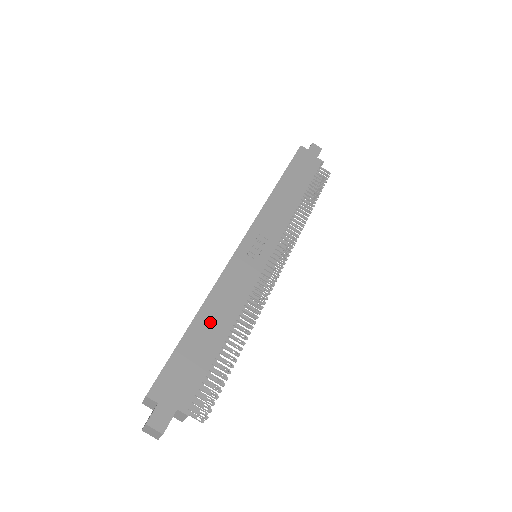
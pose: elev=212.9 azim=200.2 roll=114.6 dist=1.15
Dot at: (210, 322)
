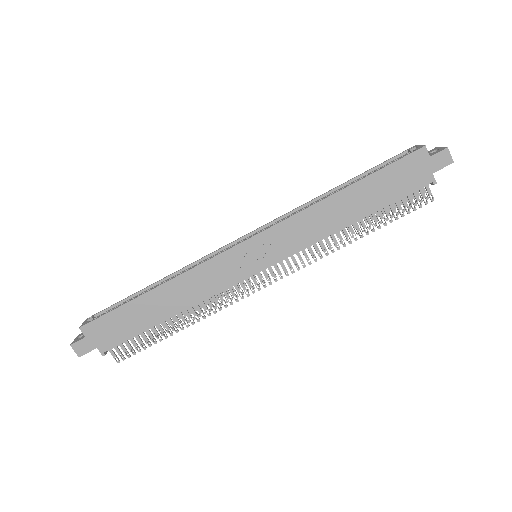
Dot at: (161, 301)
